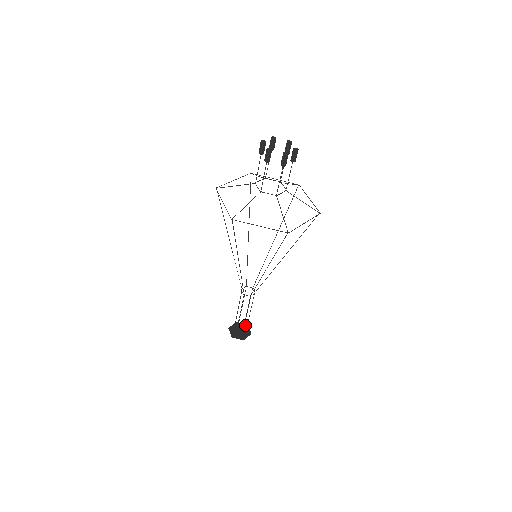
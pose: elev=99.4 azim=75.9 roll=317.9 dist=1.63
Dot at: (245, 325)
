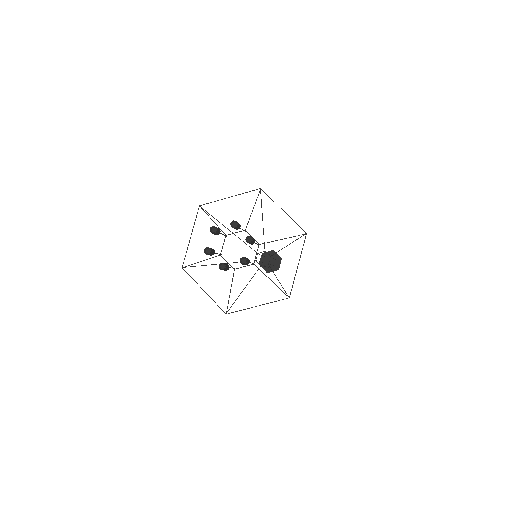
Dot at: (271, 252)
